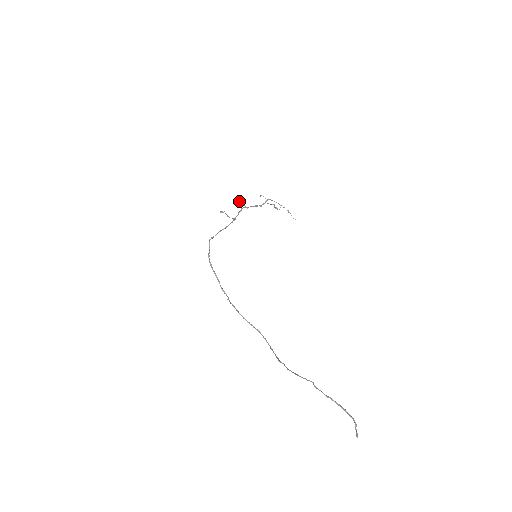
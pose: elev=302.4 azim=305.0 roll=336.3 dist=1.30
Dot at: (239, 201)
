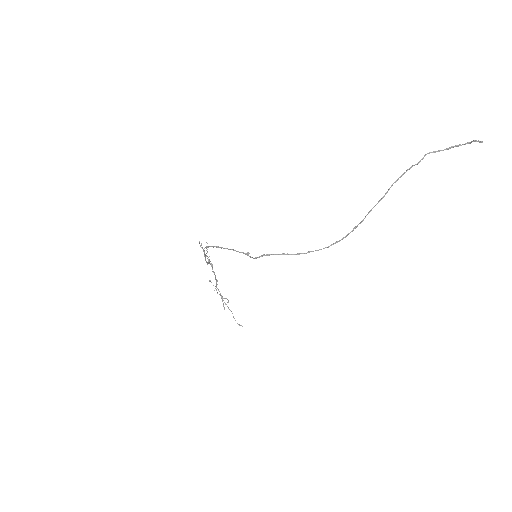
Dot at: occluded
